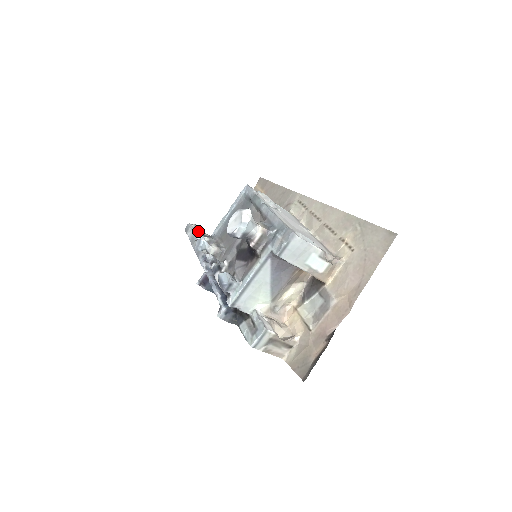
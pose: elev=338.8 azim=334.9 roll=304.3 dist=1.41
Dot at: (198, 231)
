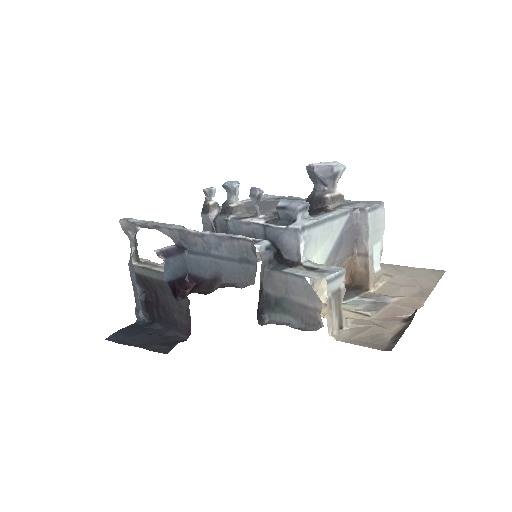
Dot at: occluded
